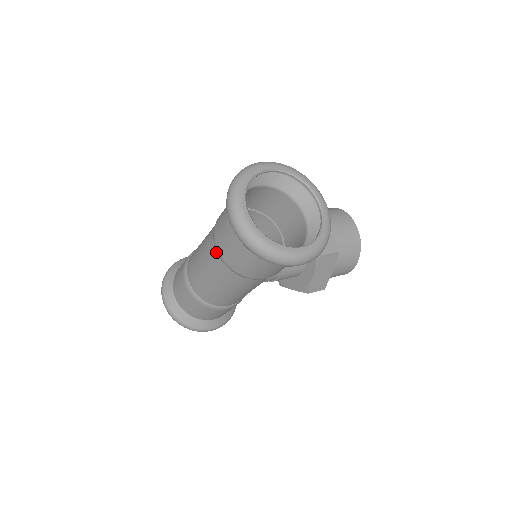
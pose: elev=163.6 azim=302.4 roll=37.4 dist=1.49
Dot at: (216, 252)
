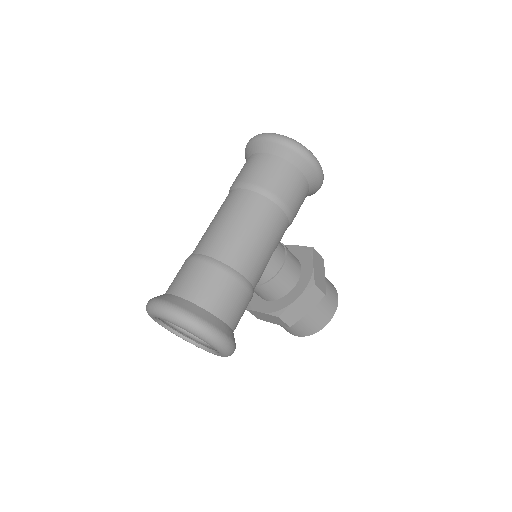
Dot at: (239, 189)
